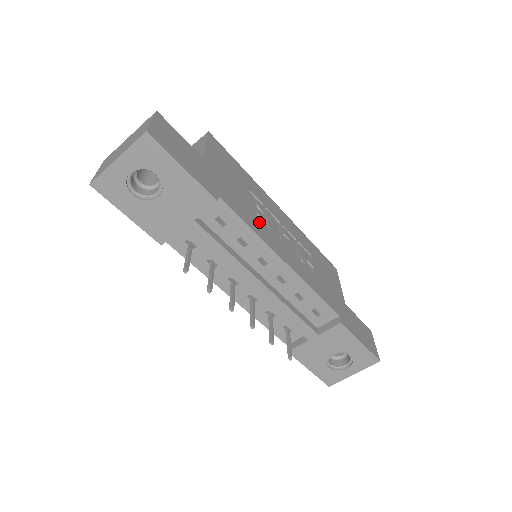
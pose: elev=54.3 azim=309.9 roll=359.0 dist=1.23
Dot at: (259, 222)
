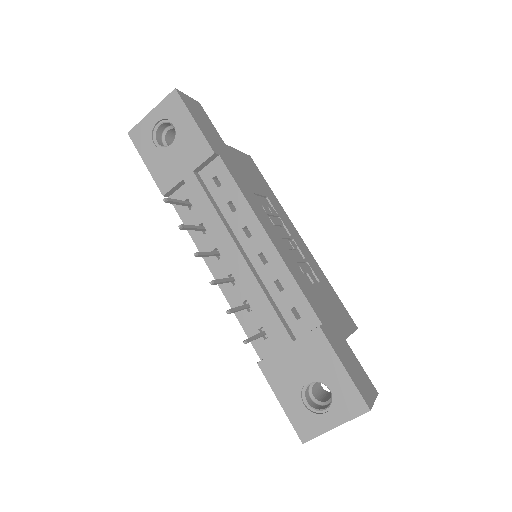
Dot at: (258, 204)
